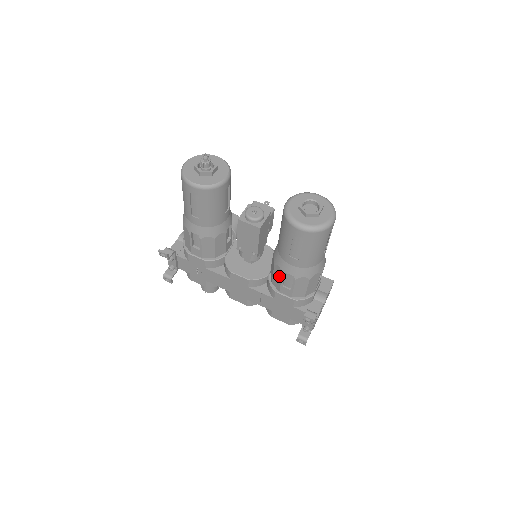
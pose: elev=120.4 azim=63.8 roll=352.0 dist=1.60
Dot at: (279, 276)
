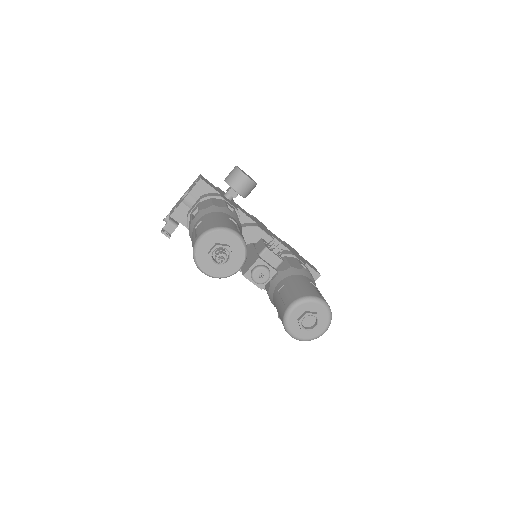
Dot at: occluded
